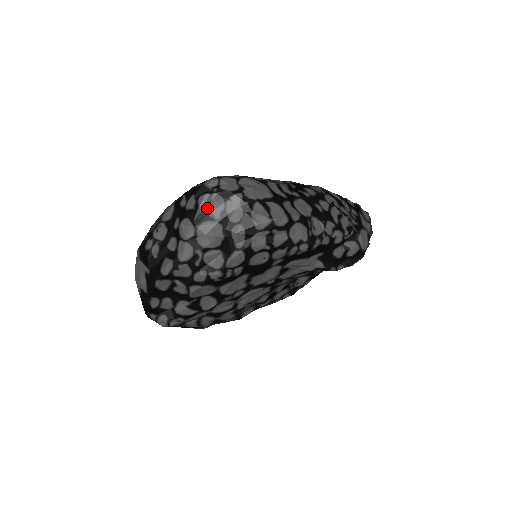
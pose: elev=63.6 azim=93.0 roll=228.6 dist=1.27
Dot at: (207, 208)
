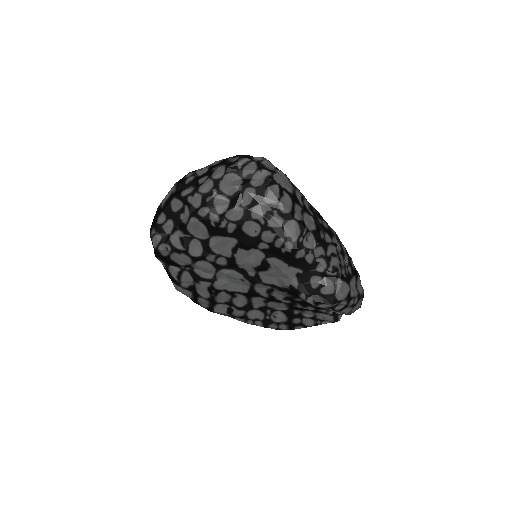
Dot at: (242, 166)
